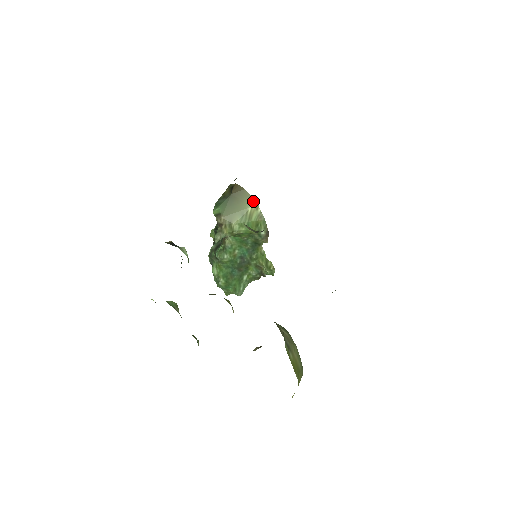
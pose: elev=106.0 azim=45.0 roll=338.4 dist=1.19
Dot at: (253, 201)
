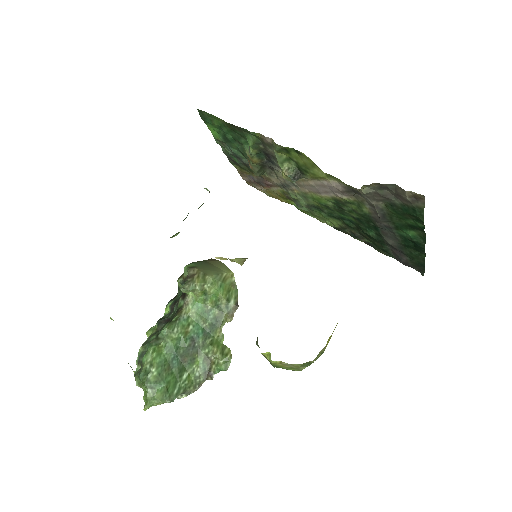
Dot at: (229, 270)
